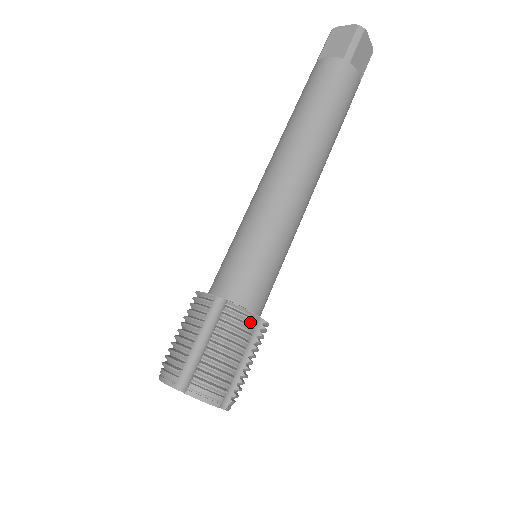
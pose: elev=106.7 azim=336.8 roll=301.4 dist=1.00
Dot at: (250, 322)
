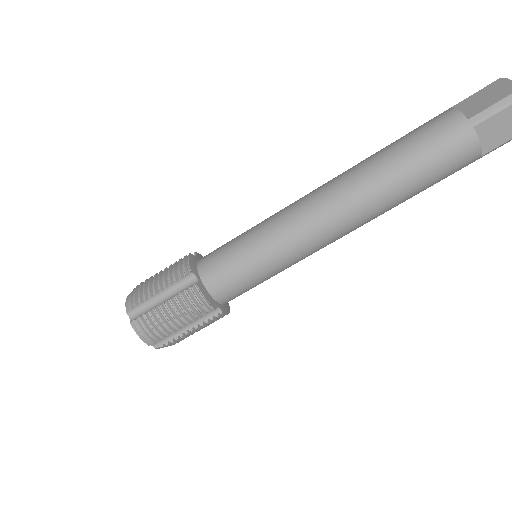
Dot at: occluded
